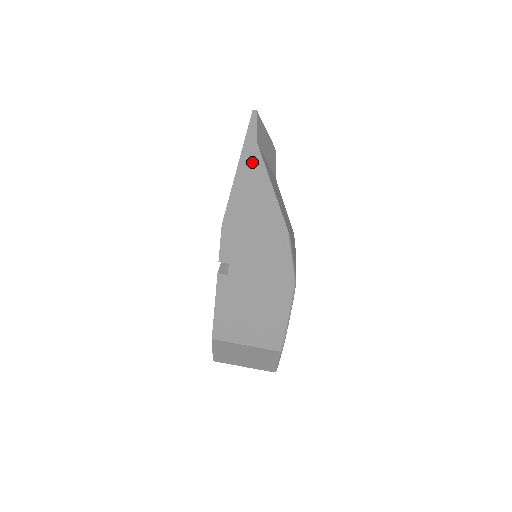
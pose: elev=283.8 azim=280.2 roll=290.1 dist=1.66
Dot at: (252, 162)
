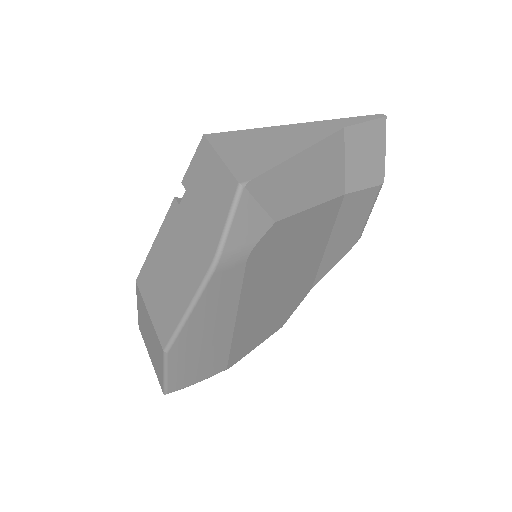
Dot at: (313, 131)
